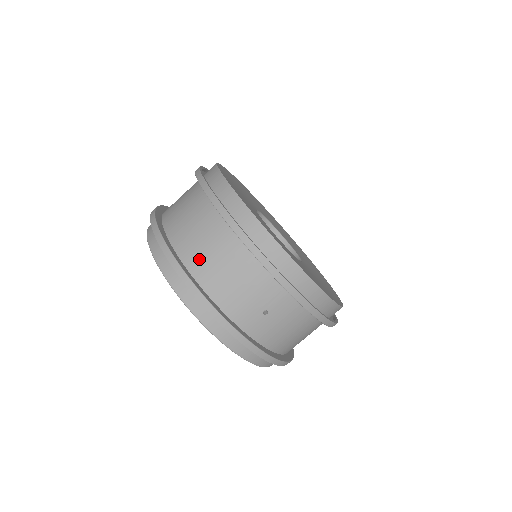
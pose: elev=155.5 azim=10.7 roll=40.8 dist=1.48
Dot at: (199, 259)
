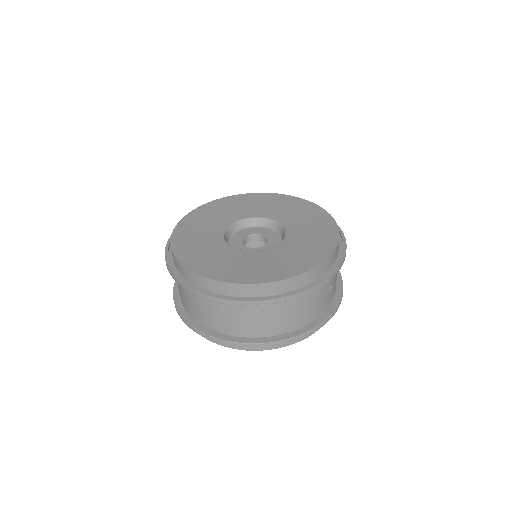
Dot at: (283, 325)
